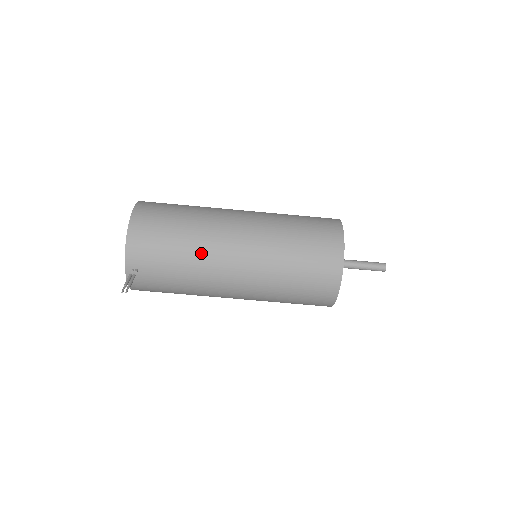
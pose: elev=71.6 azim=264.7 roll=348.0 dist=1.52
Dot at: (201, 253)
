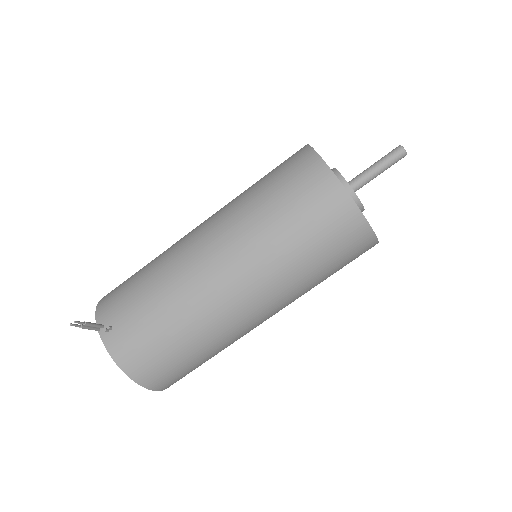
Dot at: (166, 260)
